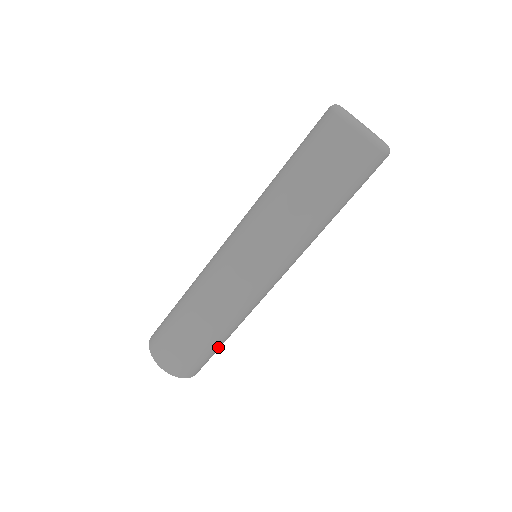
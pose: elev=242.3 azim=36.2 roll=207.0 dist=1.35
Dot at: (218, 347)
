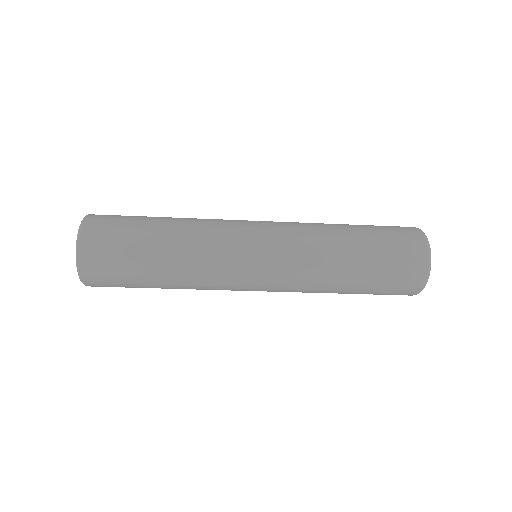
Dot at: occluded
